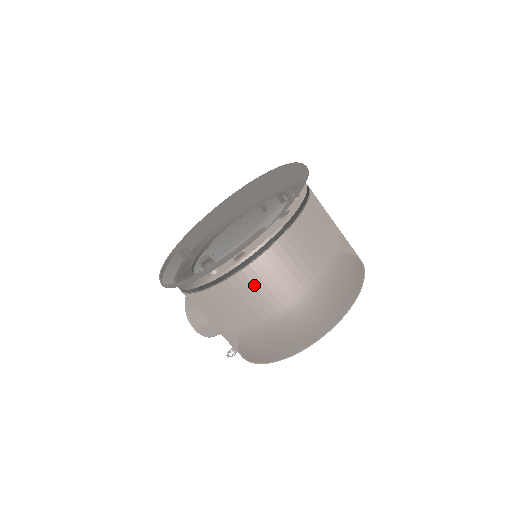
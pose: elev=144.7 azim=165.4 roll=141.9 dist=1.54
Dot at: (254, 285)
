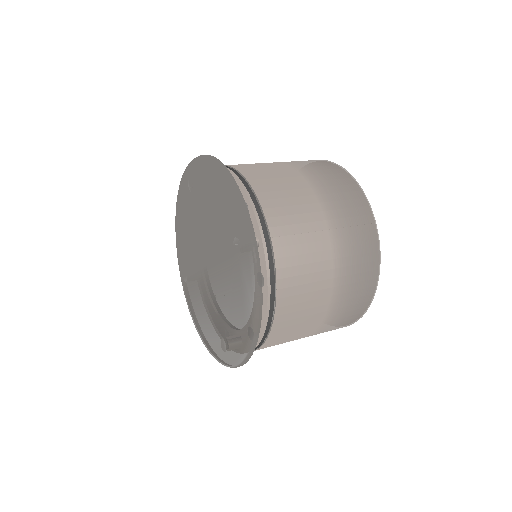
Dot at: (281, 340)
